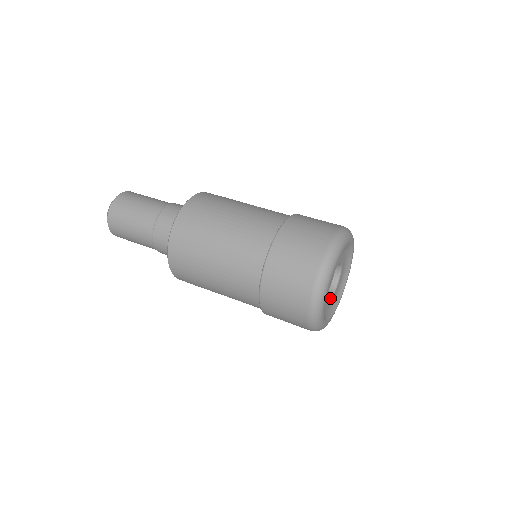
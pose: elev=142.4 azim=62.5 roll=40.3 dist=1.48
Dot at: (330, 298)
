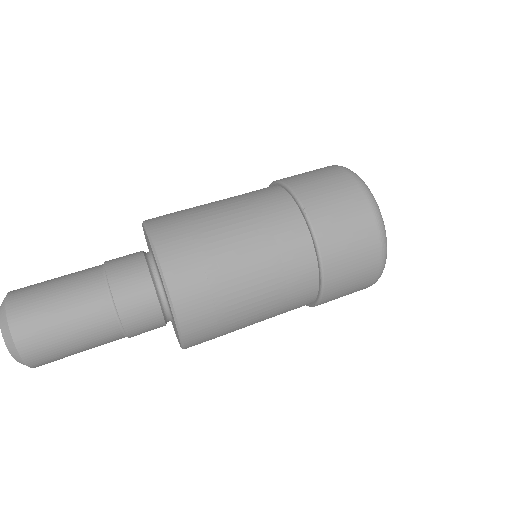
Dot at: occluded
